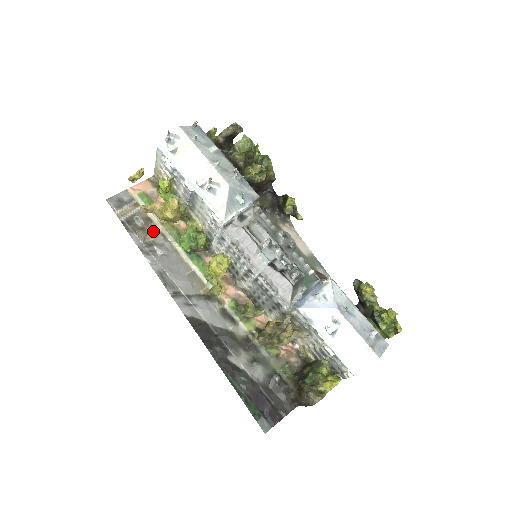
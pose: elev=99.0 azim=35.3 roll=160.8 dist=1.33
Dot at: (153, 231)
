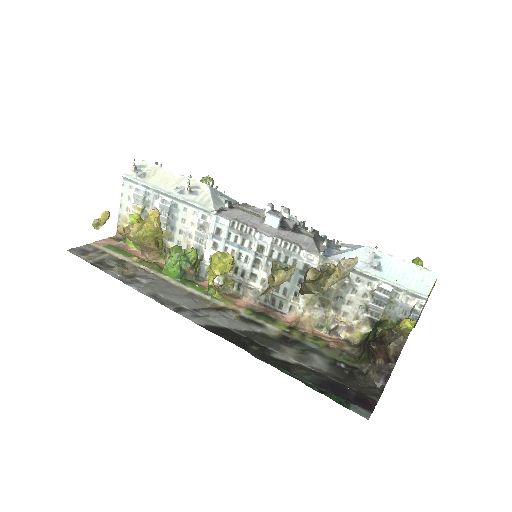
Dot at: (130, 267)
